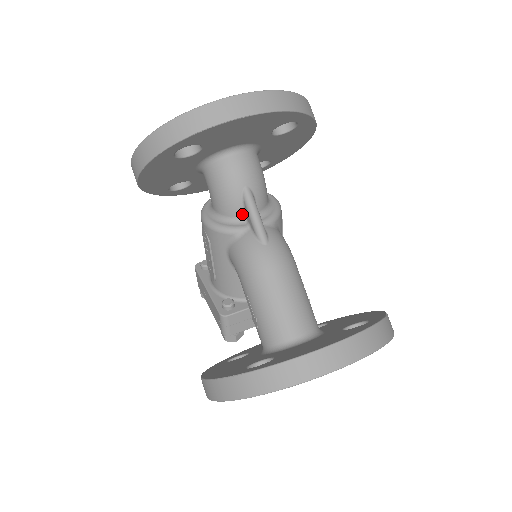
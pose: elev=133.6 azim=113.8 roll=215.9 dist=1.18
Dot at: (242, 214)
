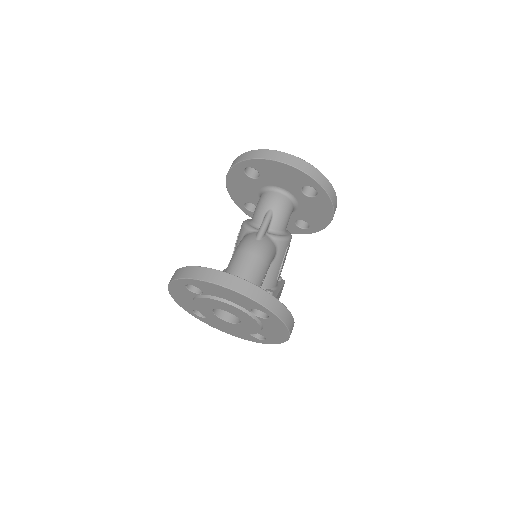
Dot at: occluded
